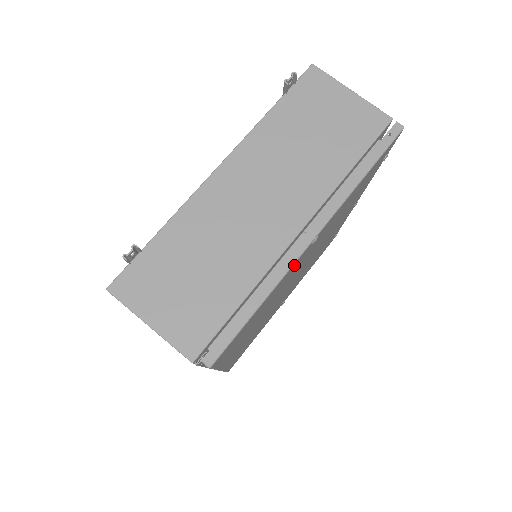
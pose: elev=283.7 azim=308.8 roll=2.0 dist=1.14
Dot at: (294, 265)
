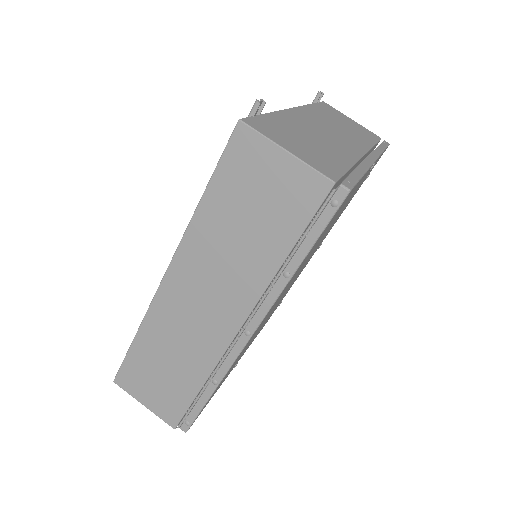
Dot at: occluded
